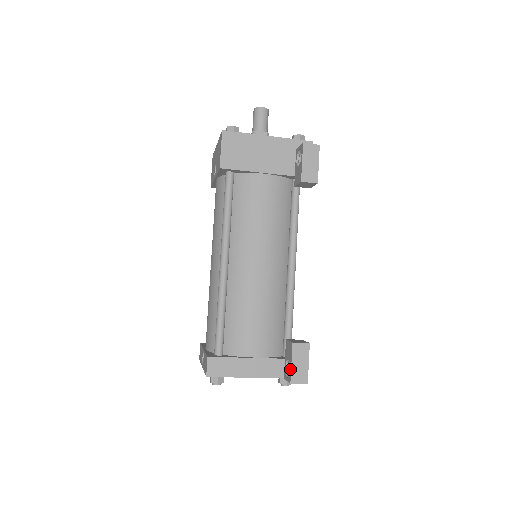
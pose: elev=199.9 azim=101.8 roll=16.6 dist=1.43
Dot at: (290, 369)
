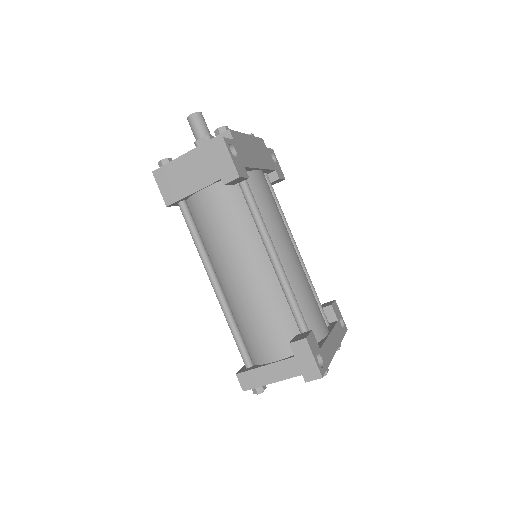
Dot at: (300, 368)
